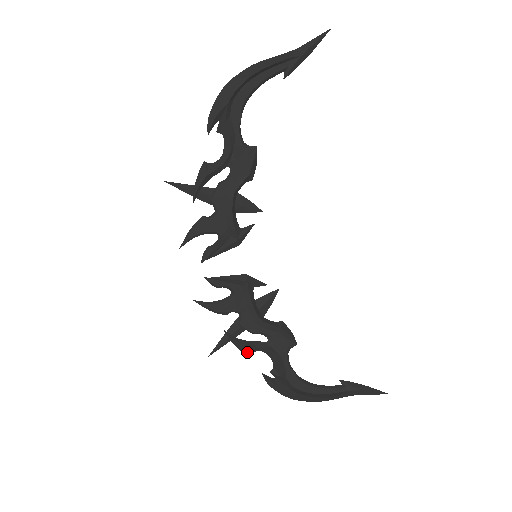
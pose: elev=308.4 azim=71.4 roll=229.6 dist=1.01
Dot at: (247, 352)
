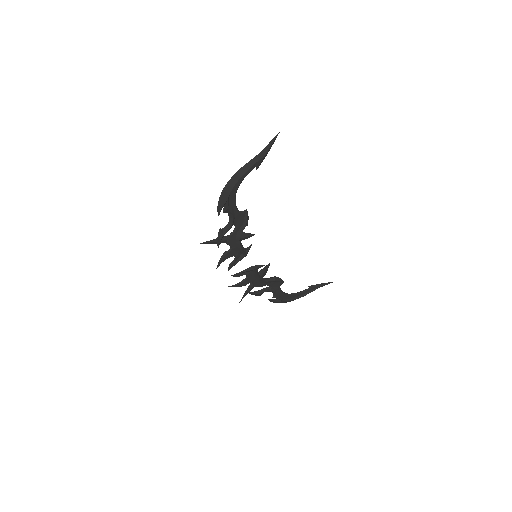
Dot at: (259, 295)
